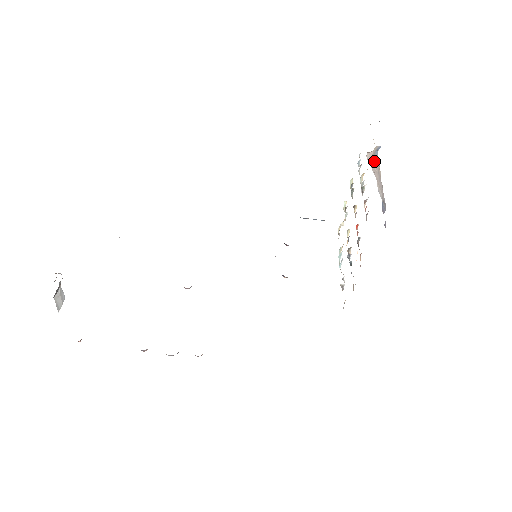
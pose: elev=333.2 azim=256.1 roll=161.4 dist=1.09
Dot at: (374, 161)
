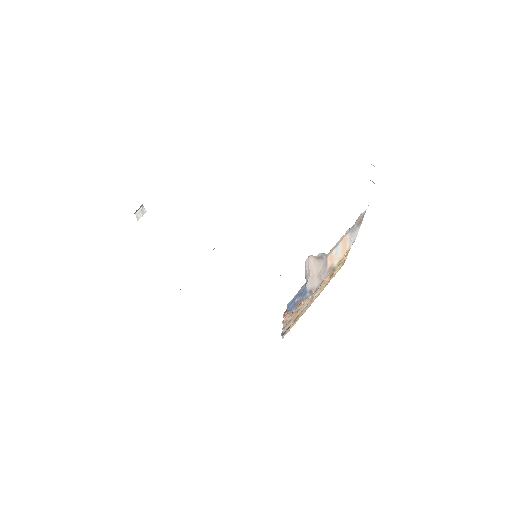
Dot at: (320, 260)
